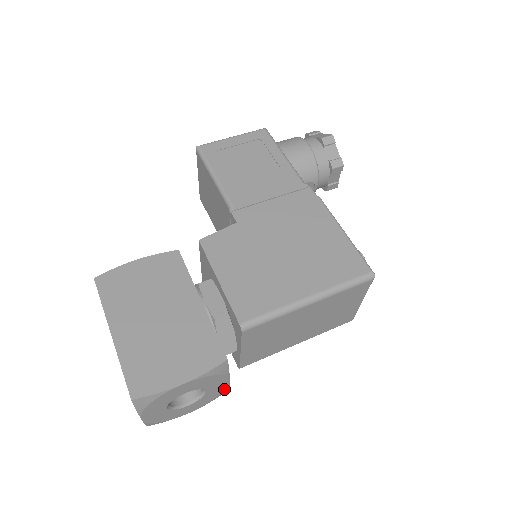
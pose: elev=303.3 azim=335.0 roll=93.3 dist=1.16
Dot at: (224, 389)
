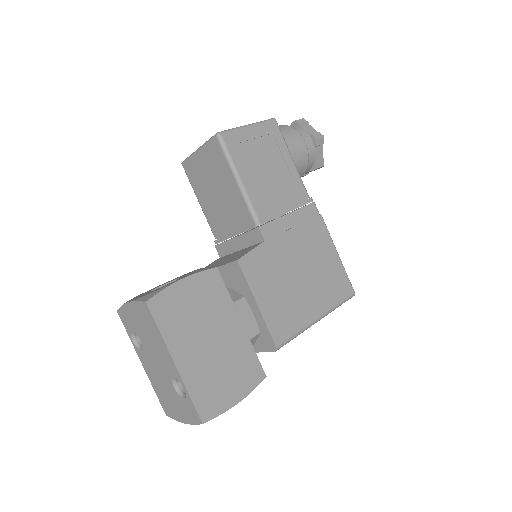
Dot at: occluded
